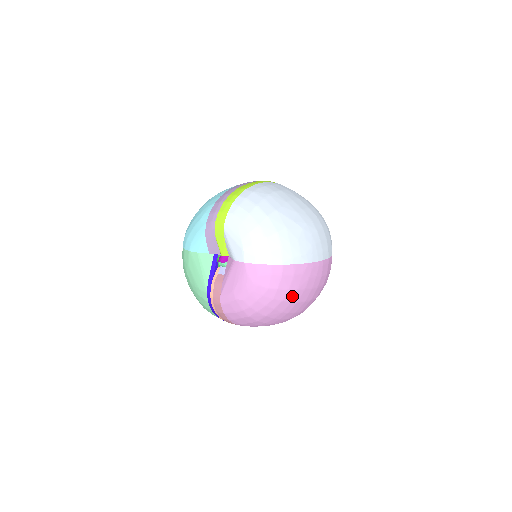
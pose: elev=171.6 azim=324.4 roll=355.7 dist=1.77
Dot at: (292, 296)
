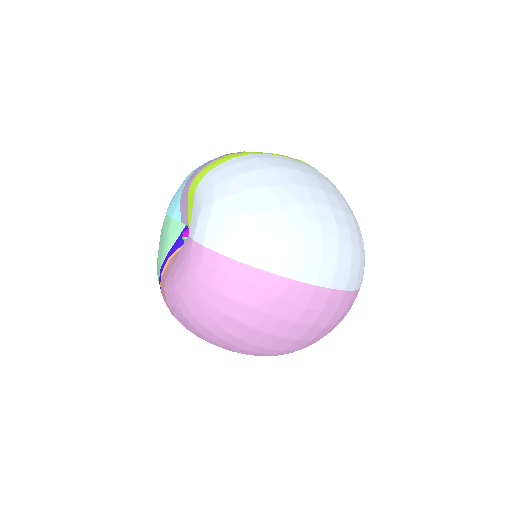
Dot at: (243, 314)
